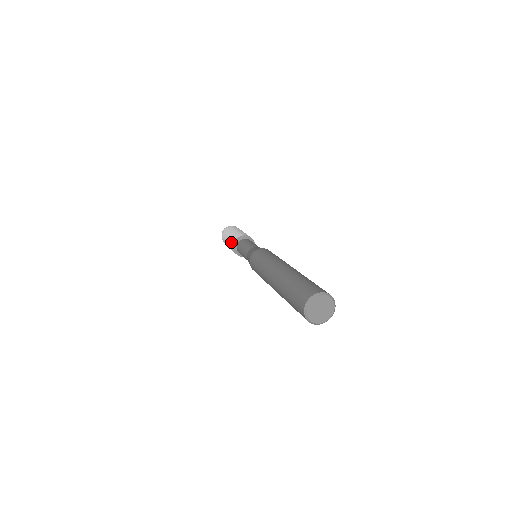
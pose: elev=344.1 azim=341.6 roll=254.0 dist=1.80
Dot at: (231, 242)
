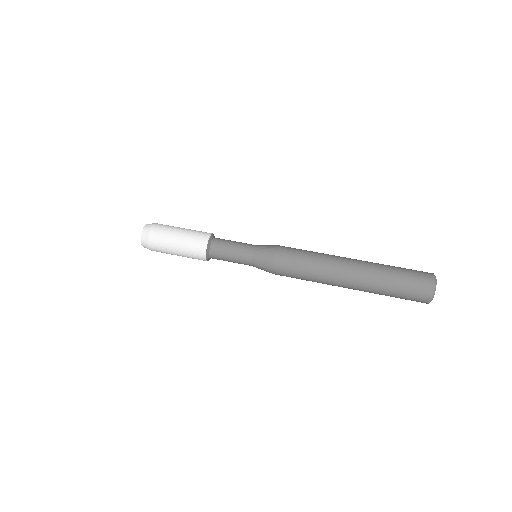
Dot at: occluded
